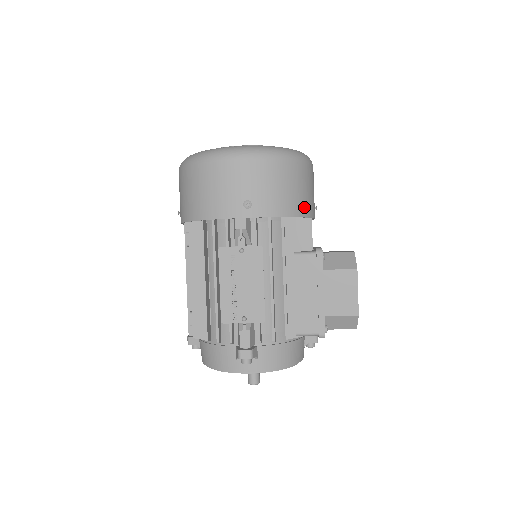
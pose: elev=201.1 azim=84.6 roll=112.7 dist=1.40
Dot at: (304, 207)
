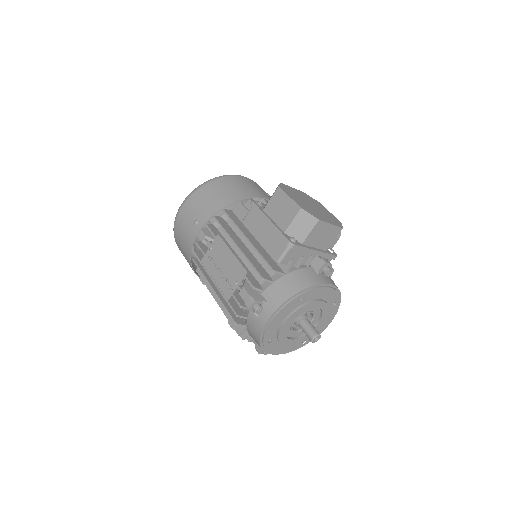
Dot at: (238, 195)
